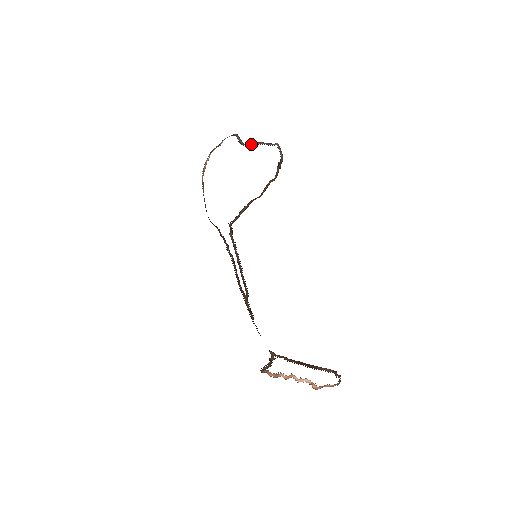
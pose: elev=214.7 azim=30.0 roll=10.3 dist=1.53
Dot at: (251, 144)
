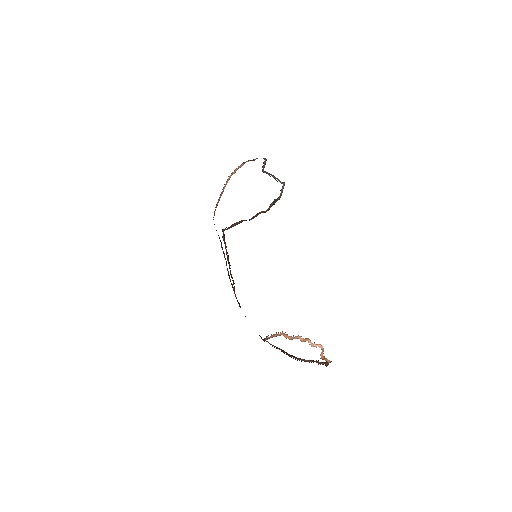
Dot at: occluded
